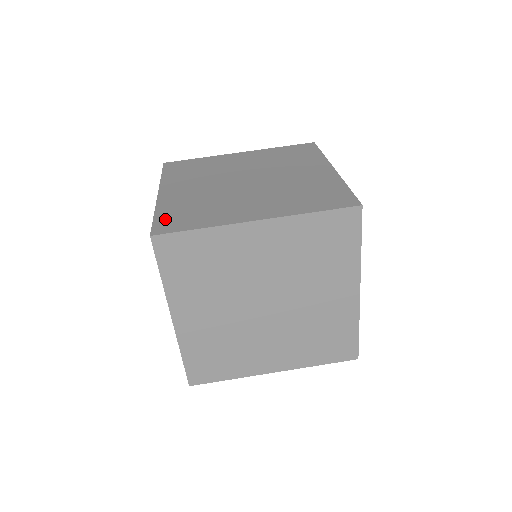
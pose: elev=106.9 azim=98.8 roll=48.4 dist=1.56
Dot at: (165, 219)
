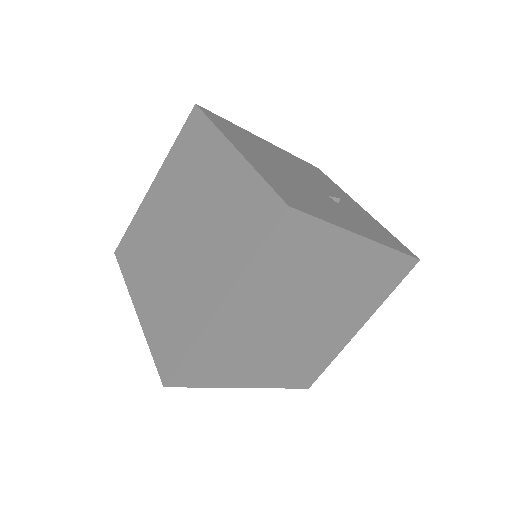
Dot at: (160, 352)
